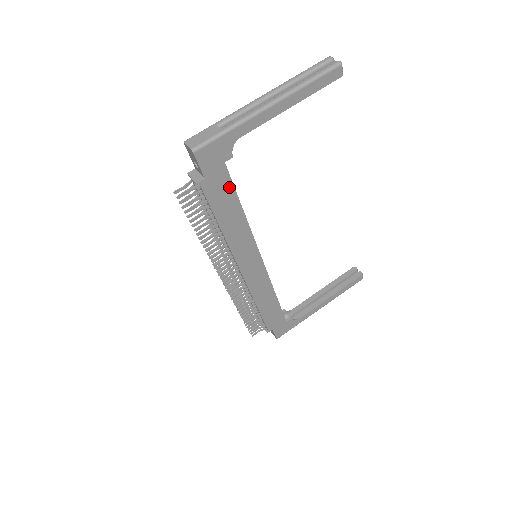
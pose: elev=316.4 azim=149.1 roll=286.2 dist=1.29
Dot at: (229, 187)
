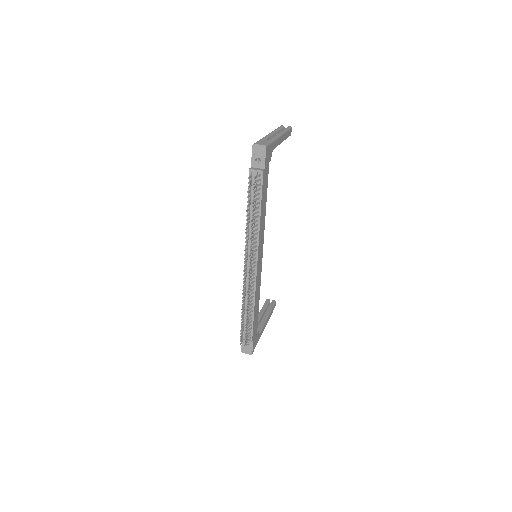
Dot at: (267, 182)
